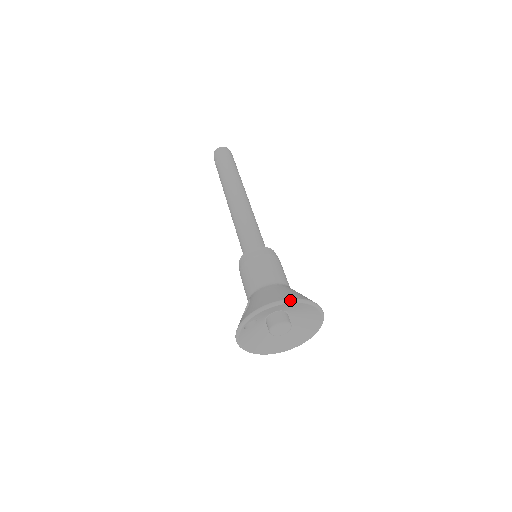
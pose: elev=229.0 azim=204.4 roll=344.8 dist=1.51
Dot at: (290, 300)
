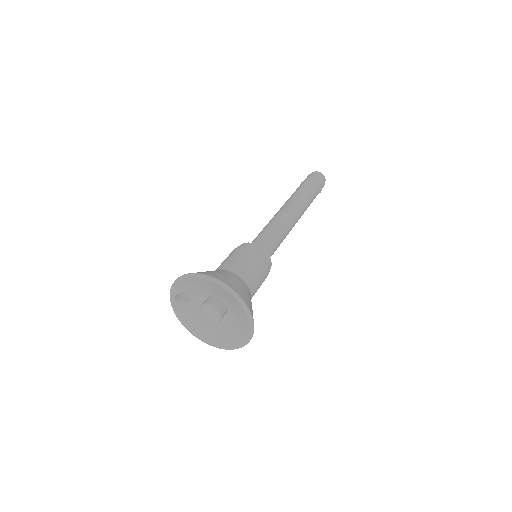
Dot at: (200, 274)
